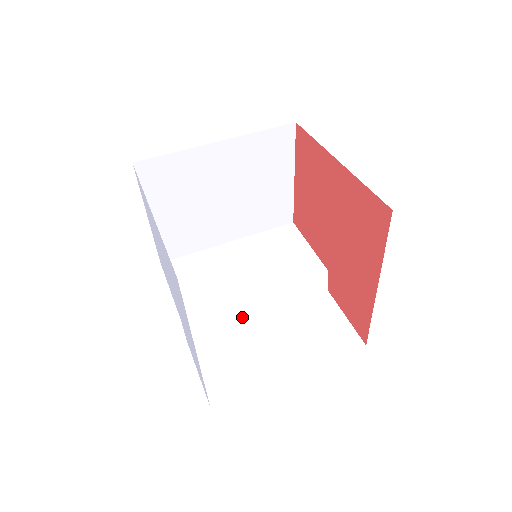
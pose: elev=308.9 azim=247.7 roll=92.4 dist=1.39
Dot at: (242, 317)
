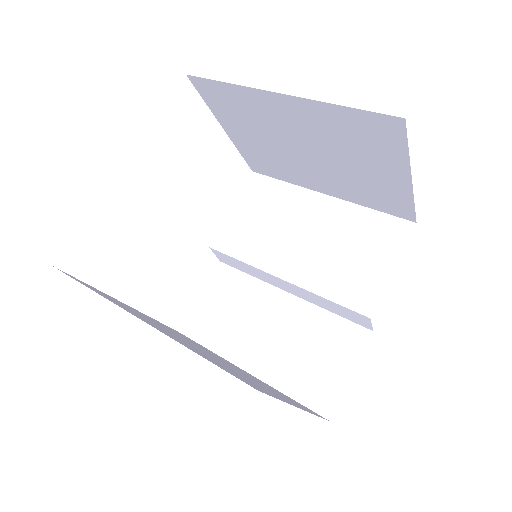
Dot at: (270, 282)
